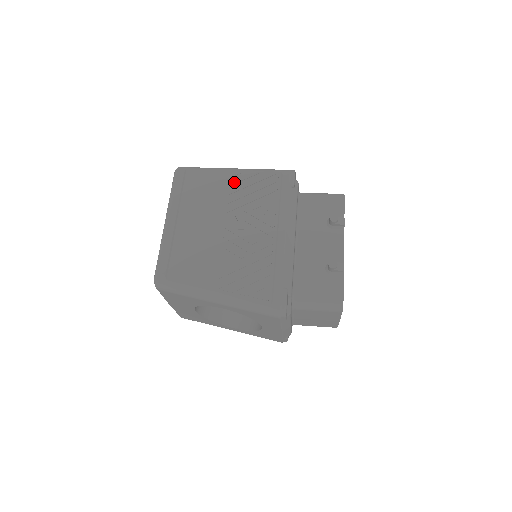
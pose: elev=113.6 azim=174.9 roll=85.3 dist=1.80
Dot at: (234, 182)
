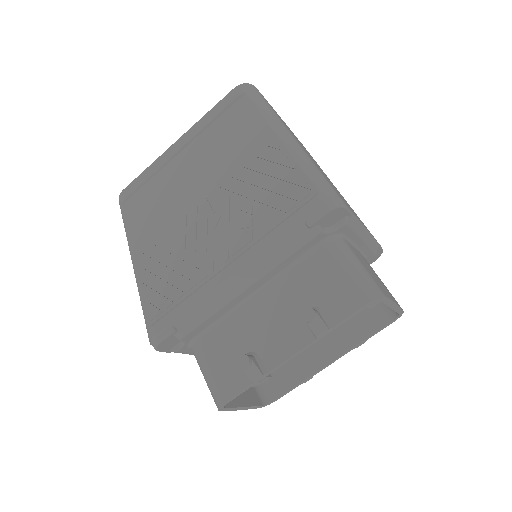
Dot at: (262, 155)
